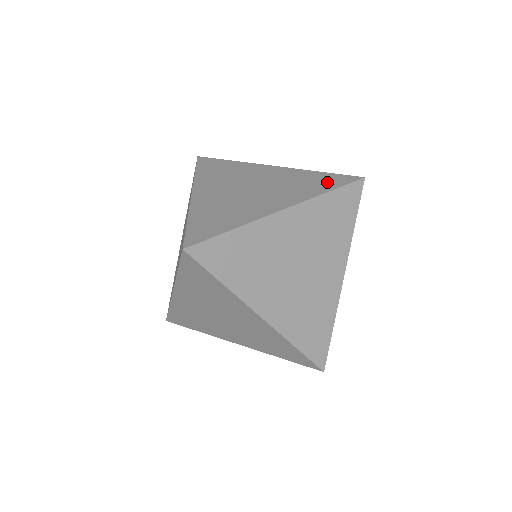
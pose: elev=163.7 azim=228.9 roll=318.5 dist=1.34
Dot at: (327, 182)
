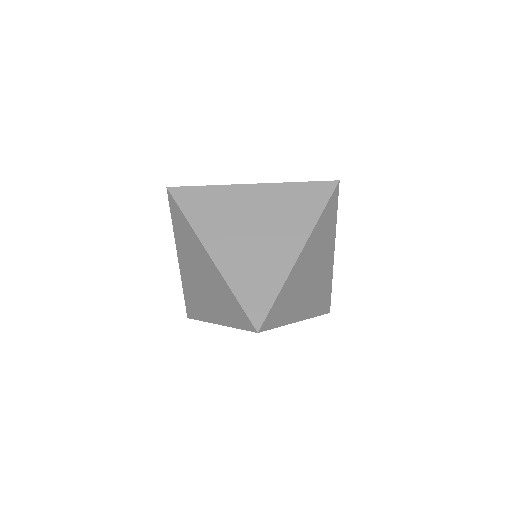
Dot at: (314, 198)
